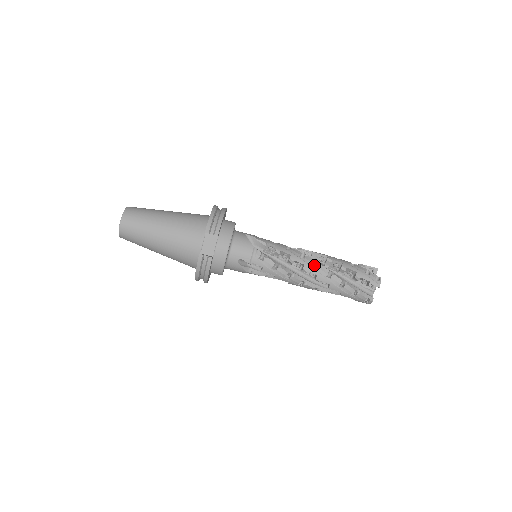
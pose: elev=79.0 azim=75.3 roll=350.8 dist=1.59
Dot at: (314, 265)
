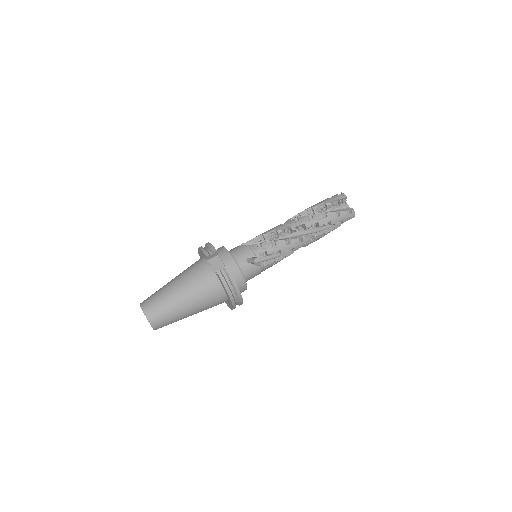
Dot at: occluded
